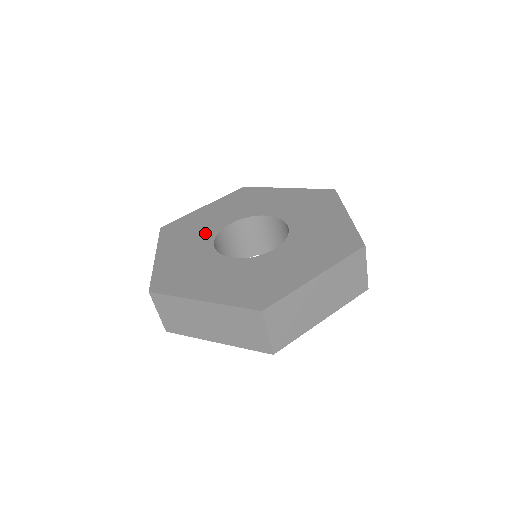
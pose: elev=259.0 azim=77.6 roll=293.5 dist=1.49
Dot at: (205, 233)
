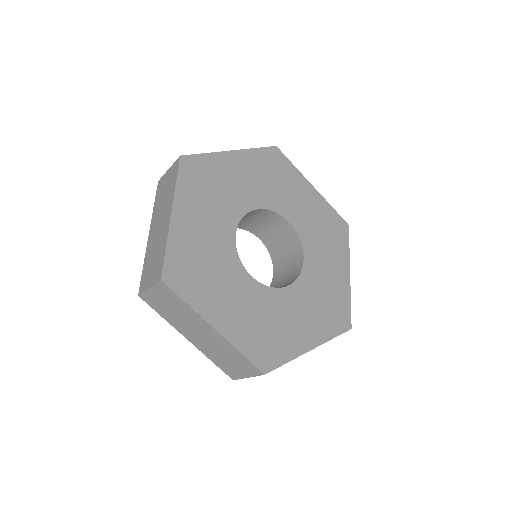
Dot at: (229, 208)
